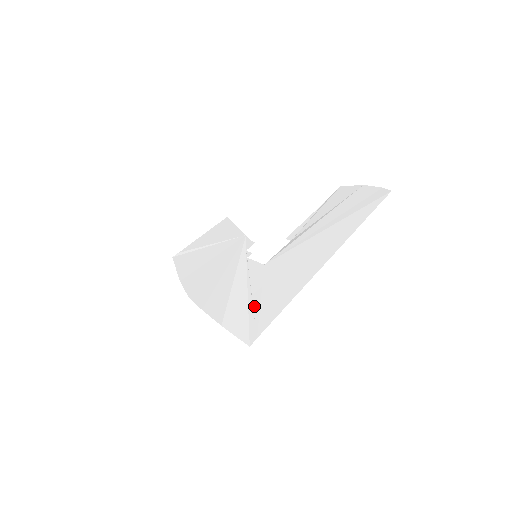
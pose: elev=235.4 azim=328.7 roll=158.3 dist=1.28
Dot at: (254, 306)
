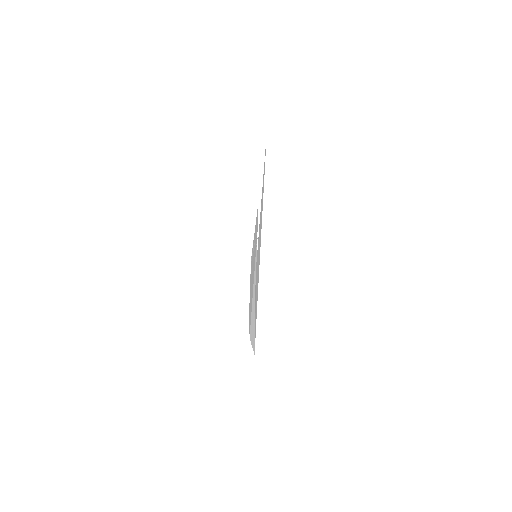
Dot at: occluded
